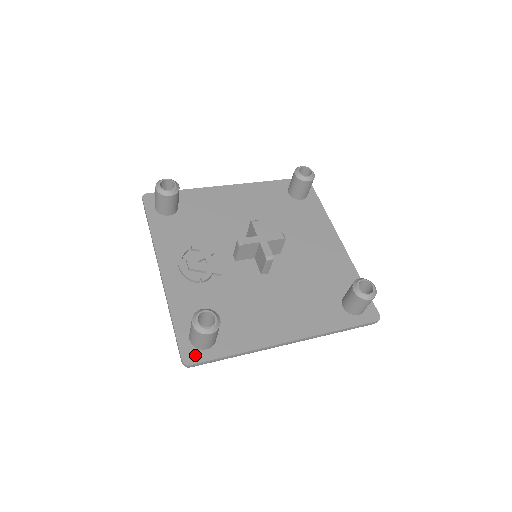
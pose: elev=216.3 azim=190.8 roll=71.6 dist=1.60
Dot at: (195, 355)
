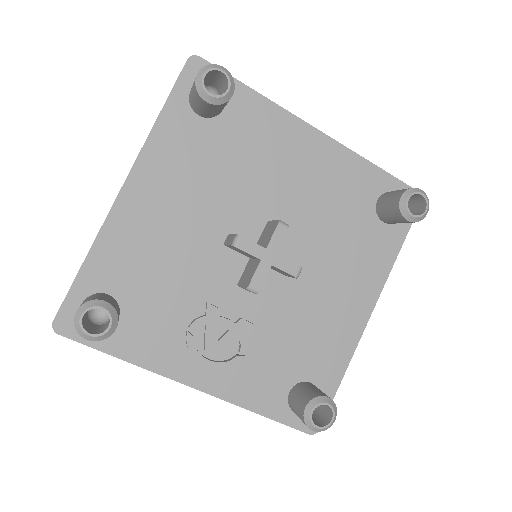
Dot at: occluded
